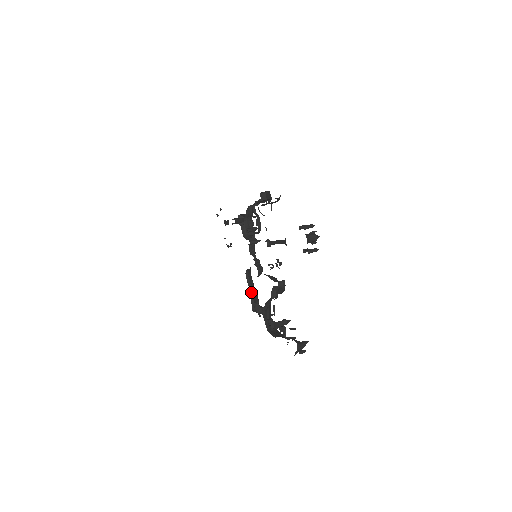
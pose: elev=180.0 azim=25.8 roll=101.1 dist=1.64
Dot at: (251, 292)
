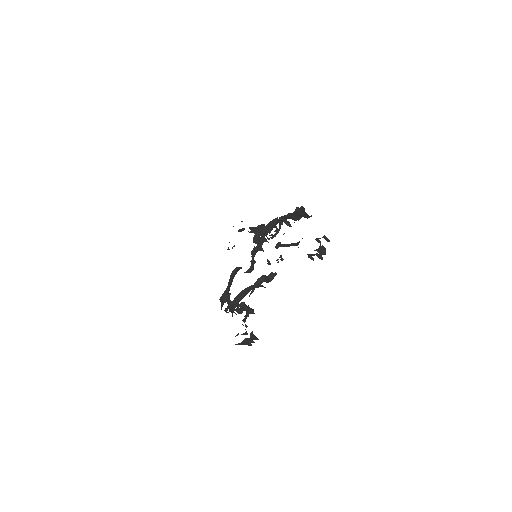
Dot at: (228, 286)
